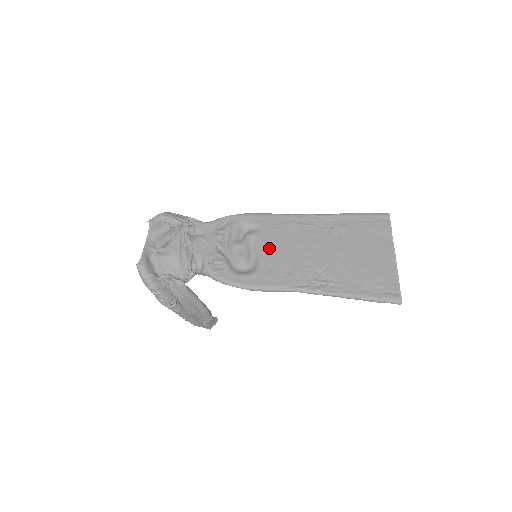
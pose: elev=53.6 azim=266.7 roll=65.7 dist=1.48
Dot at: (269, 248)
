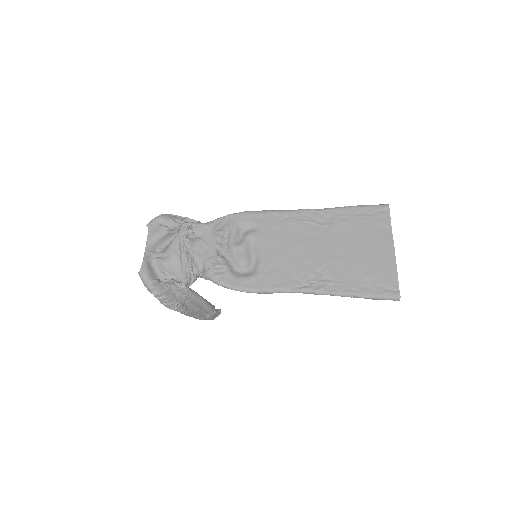
Dot at: (269, 248)
